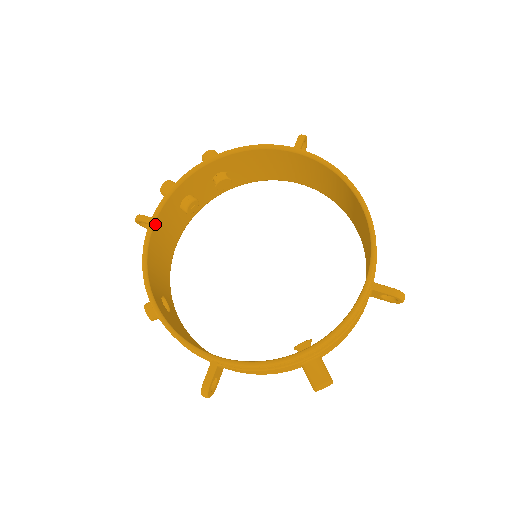
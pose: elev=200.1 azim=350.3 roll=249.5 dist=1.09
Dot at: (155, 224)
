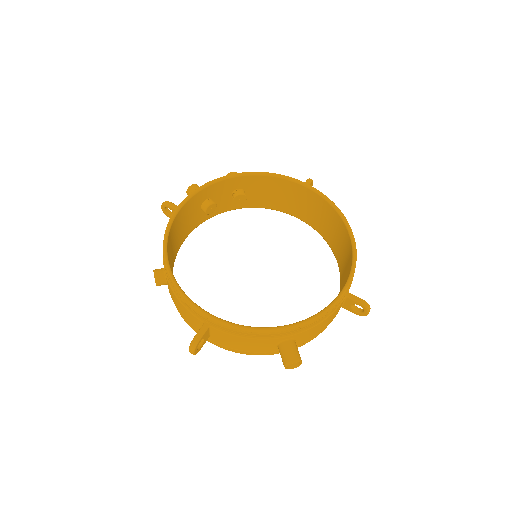
Dot at: (182, 208)
